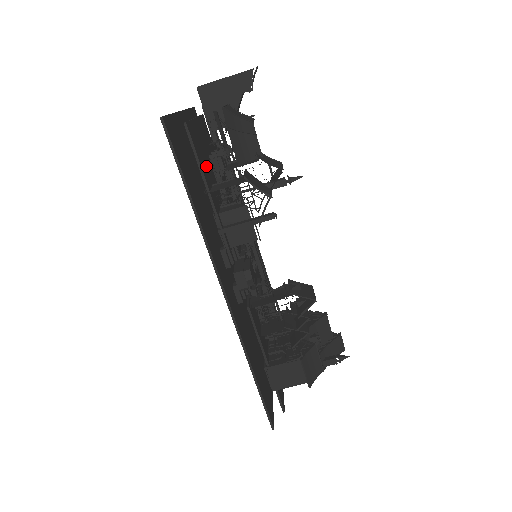
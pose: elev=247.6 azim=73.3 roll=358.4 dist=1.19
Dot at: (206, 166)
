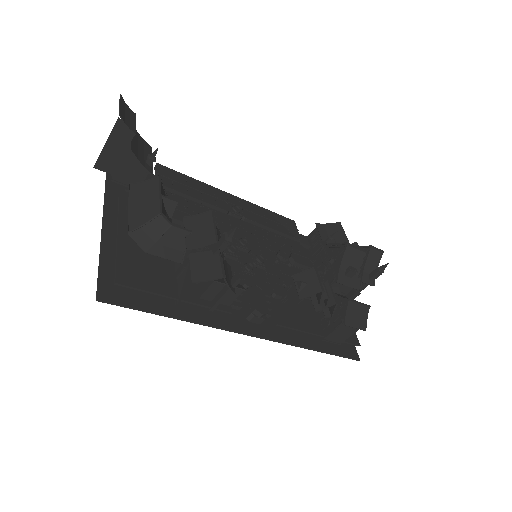
Dot at: (159, 272)
